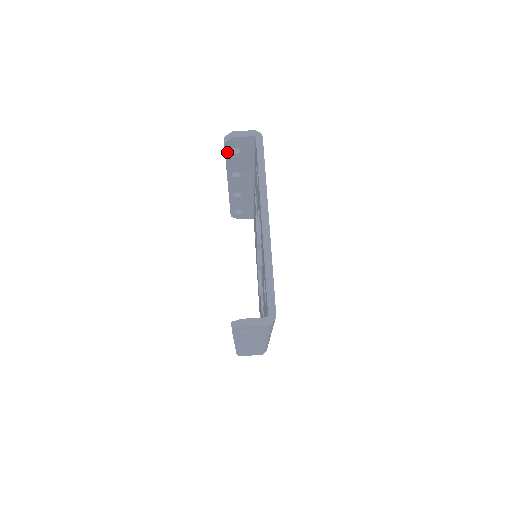
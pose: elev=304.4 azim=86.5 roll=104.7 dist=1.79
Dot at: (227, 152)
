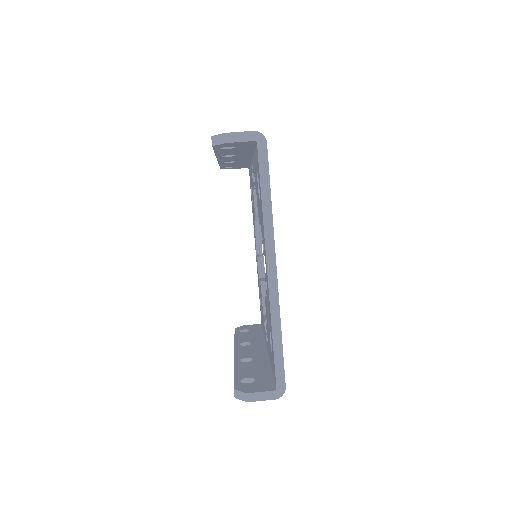
Dot at: (216, 149)
